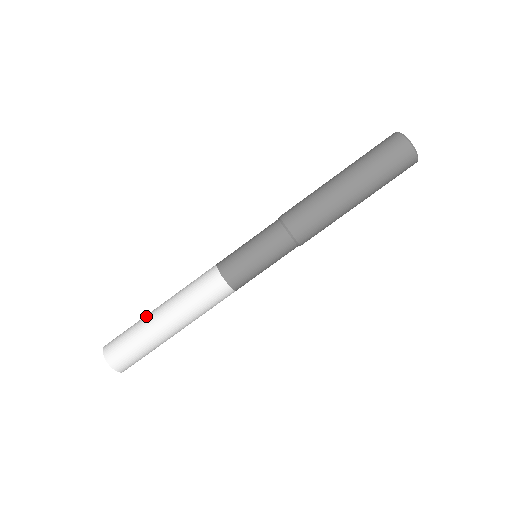
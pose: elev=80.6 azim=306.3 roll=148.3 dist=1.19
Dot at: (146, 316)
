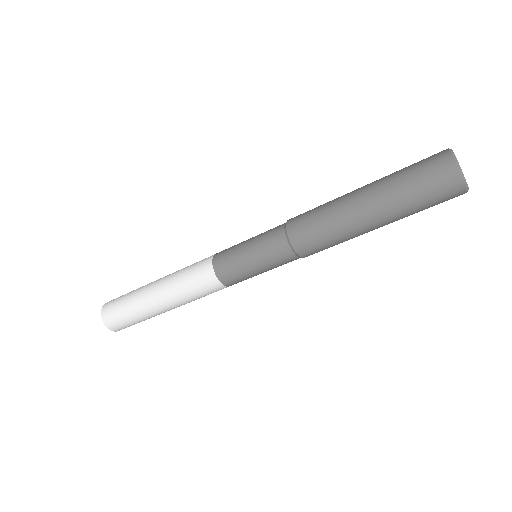
Dot at: (142, 287)
